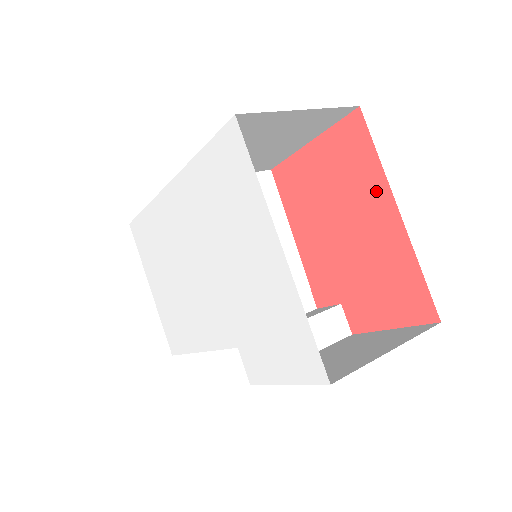
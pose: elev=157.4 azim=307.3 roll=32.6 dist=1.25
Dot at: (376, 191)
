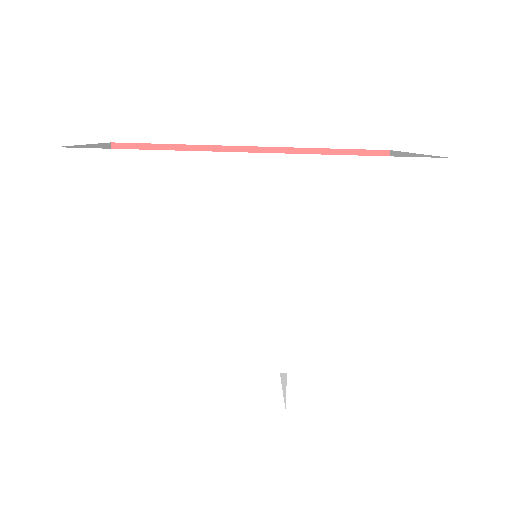
Dot at: occluded
